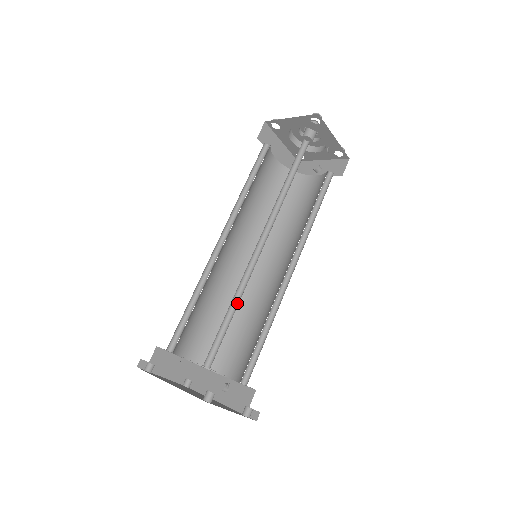
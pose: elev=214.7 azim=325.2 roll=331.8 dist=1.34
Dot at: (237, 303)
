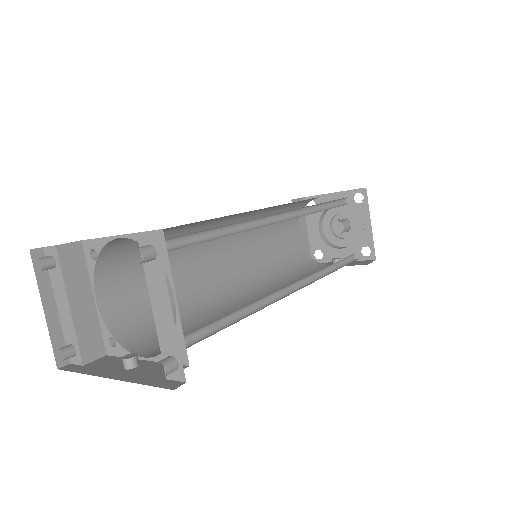
Dot at: (230, 234)
